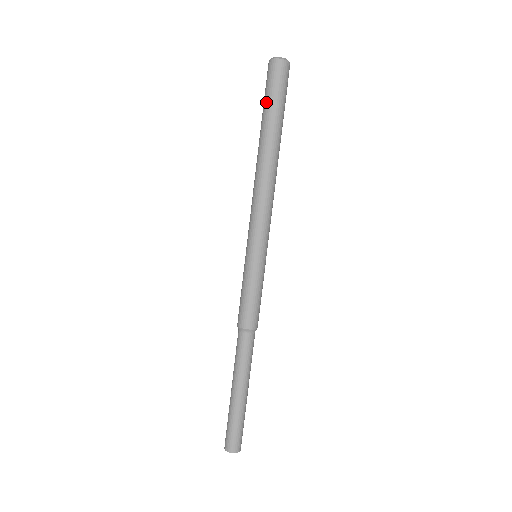
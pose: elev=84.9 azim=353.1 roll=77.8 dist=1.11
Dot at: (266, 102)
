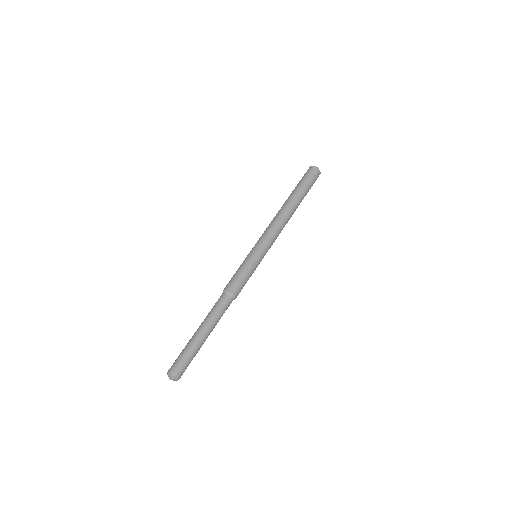
Dot at: (303, 183)
